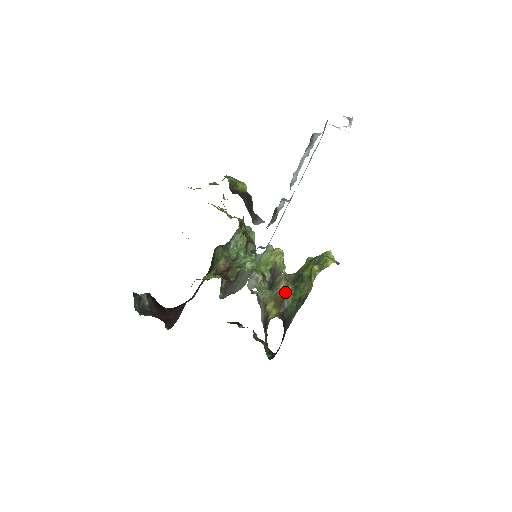
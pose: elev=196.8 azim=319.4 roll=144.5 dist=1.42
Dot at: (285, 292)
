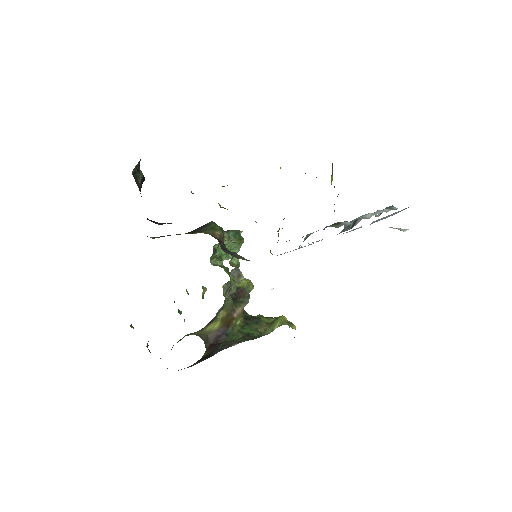
Dot at: (237, 318)
